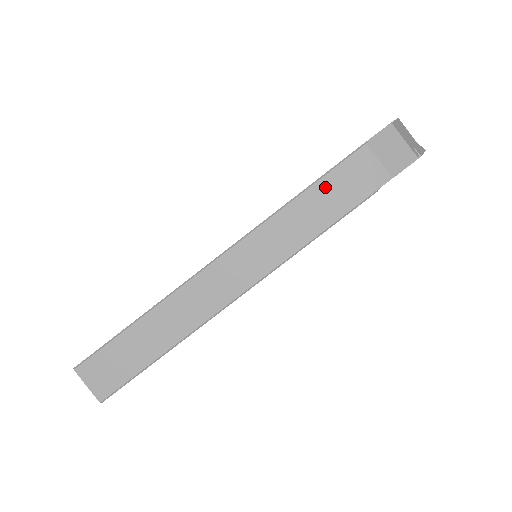
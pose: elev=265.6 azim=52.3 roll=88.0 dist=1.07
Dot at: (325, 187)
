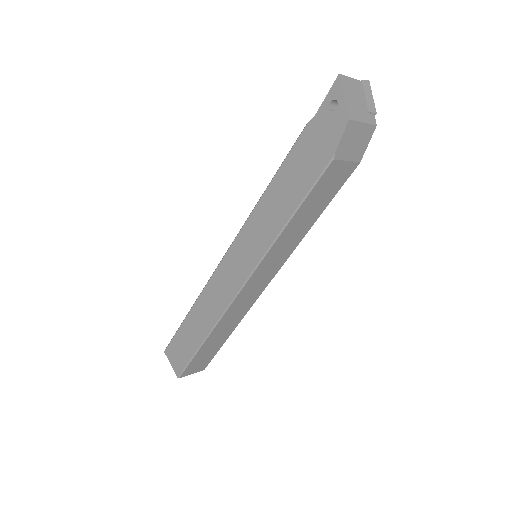
Dot at: (306, 208)
